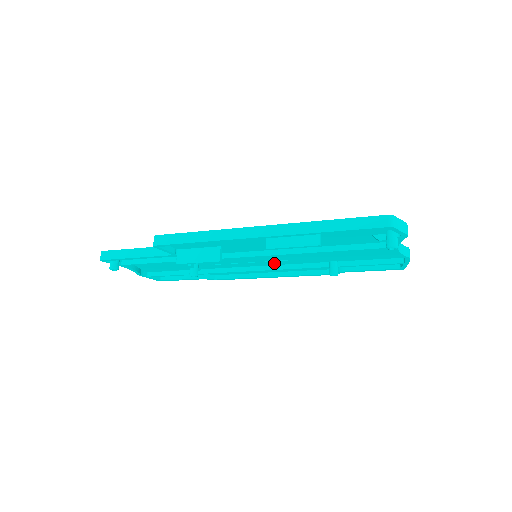
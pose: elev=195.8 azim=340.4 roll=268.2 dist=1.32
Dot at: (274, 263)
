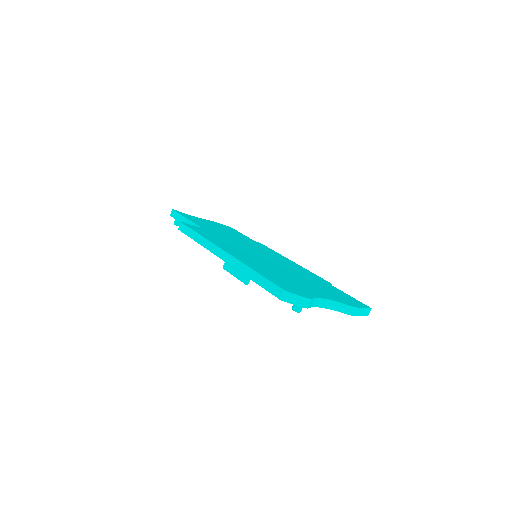
Dot at: occluded
